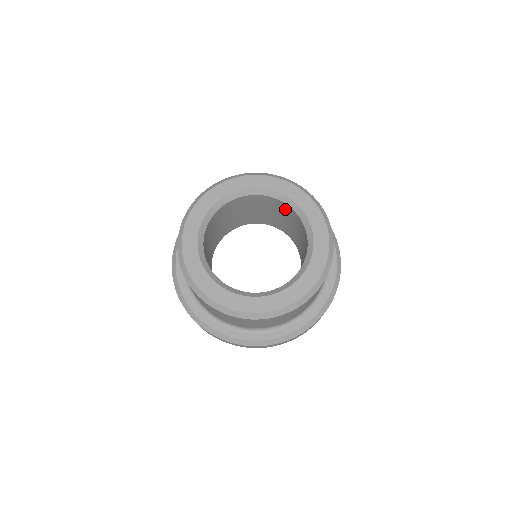
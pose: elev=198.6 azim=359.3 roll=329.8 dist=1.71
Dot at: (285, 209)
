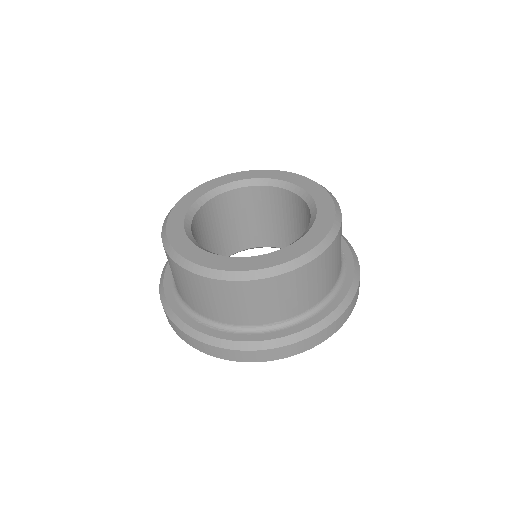
Dot at: (269, 197)
